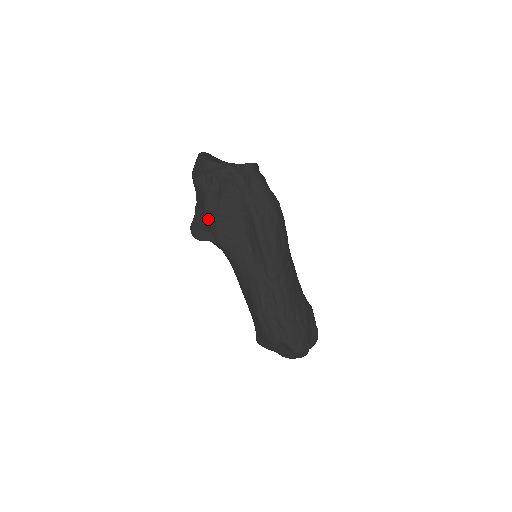
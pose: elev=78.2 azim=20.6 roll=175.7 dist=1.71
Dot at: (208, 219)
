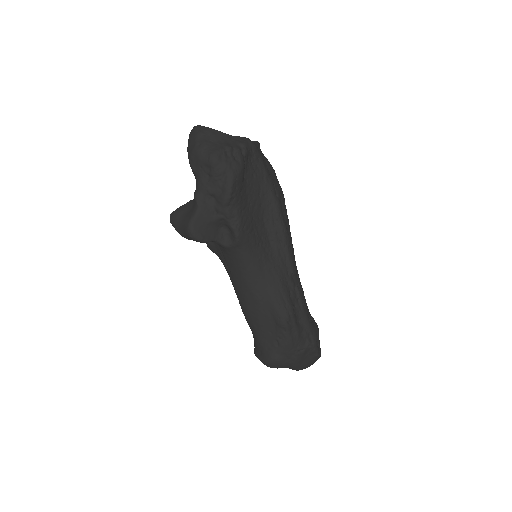
Dot at: (229, 207)
